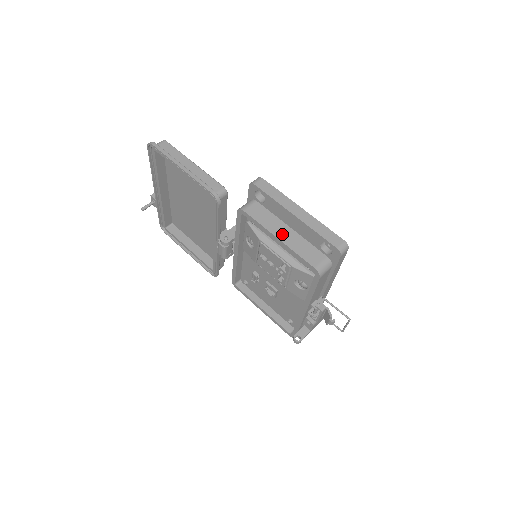
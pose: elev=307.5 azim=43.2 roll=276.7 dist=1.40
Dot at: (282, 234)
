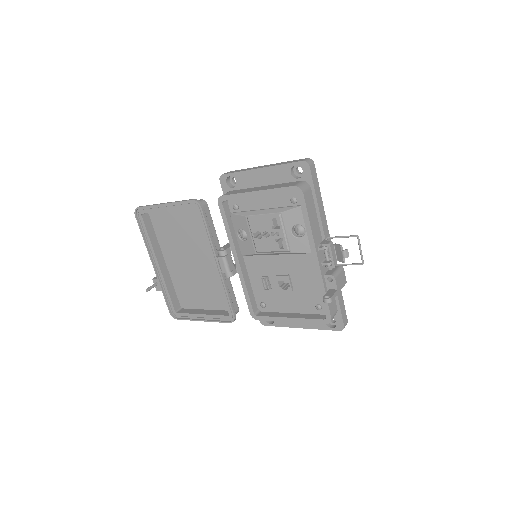
Dot at: (258, 189)
